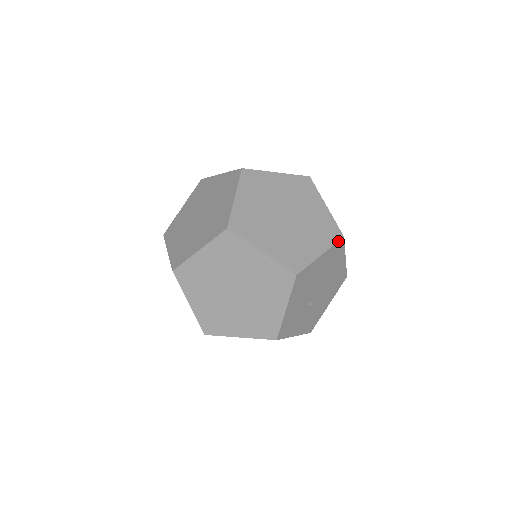
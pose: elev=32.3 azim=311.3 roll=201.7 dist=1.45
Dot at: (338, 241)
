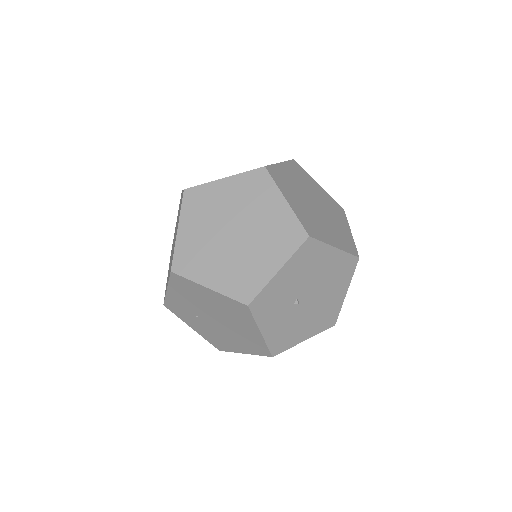
Dot at: (353, 255)
